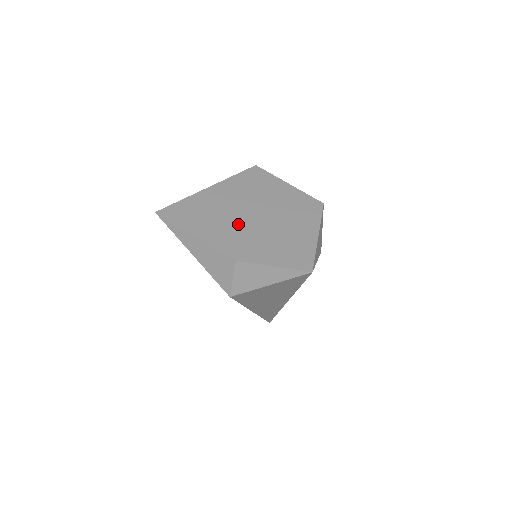
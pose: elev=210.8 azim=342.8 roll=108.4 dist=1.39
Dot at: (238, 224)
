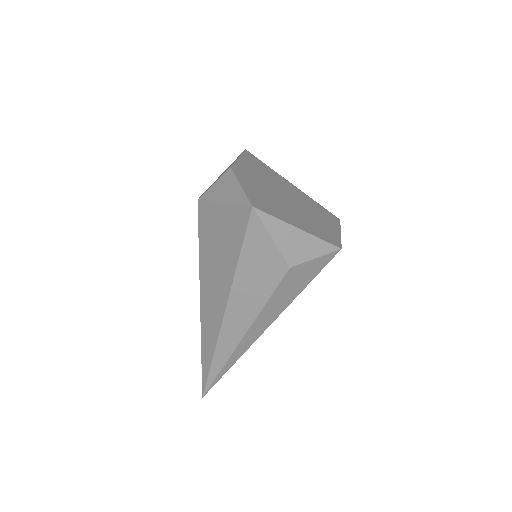
Dot at: (269, 184)
